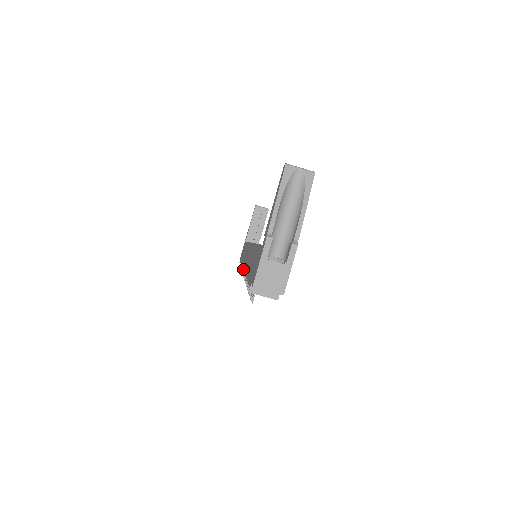
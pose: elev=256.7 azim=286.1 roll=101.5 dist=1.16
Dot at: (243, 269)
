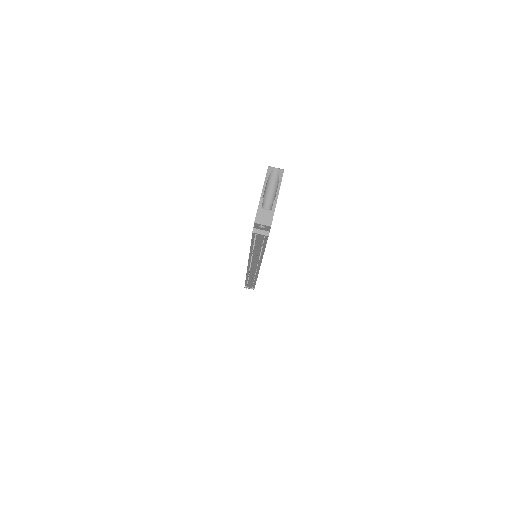
Dot at: (248, 262)
